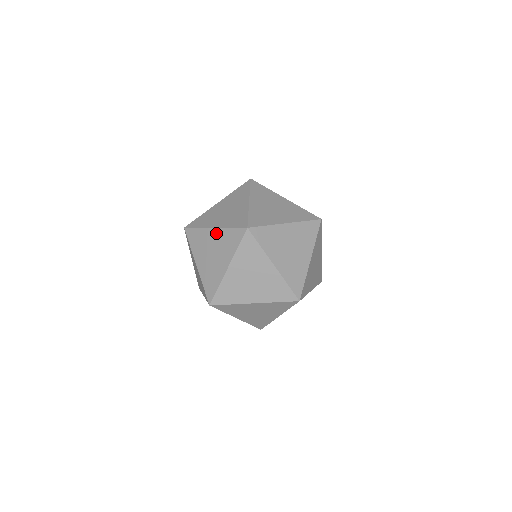
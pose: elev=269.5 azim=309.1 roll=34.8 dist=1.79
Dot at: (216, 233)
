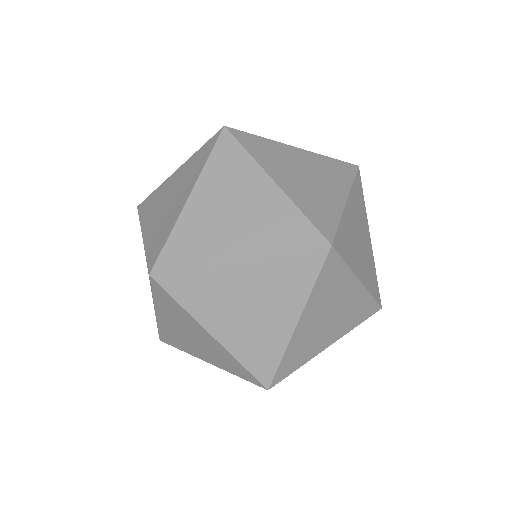
Dot at: (178, 172)
